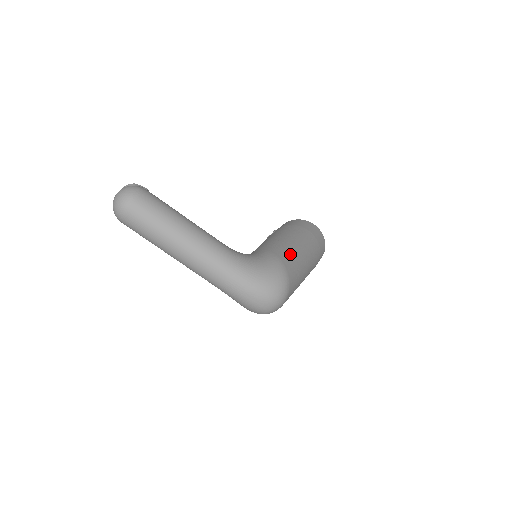
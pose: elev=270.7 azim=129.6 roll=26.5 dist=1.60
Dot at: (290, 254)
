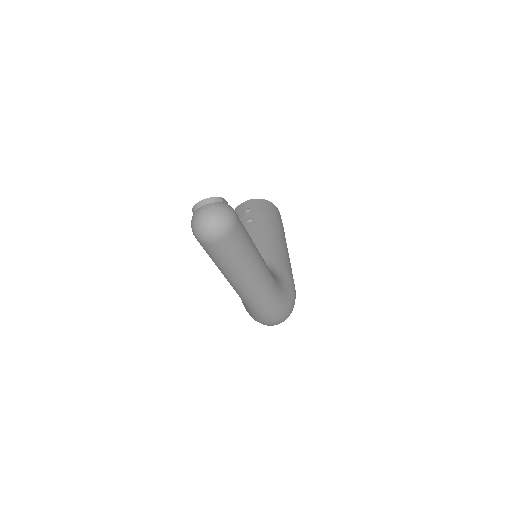
Dot at: occluded
